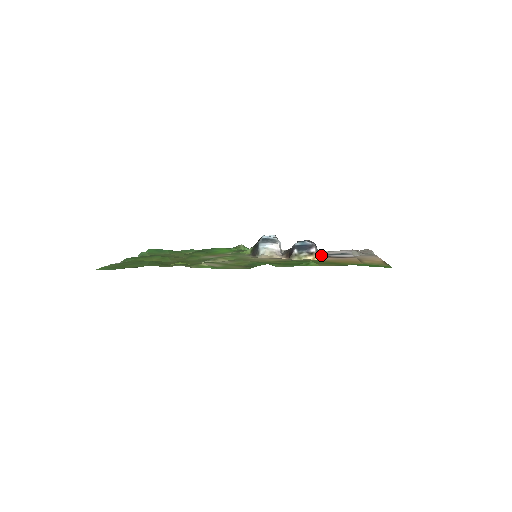
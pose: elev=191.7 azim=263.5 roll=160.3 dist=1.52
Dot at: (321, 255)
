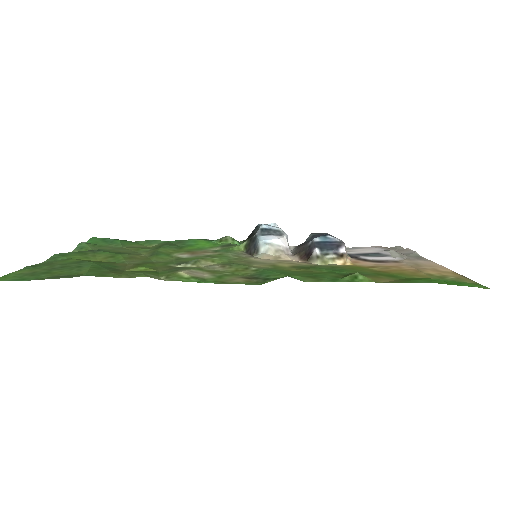
Dot at: (349, 256)
